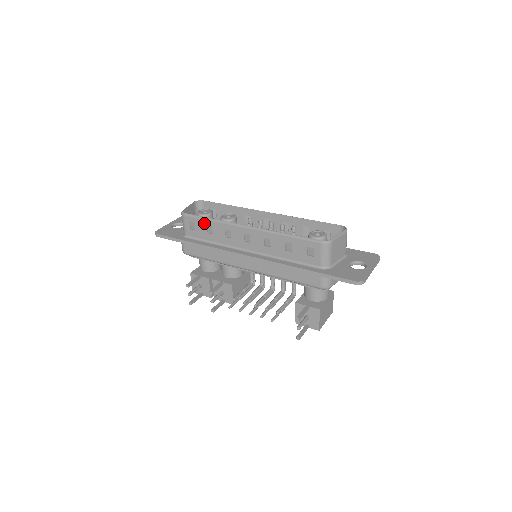
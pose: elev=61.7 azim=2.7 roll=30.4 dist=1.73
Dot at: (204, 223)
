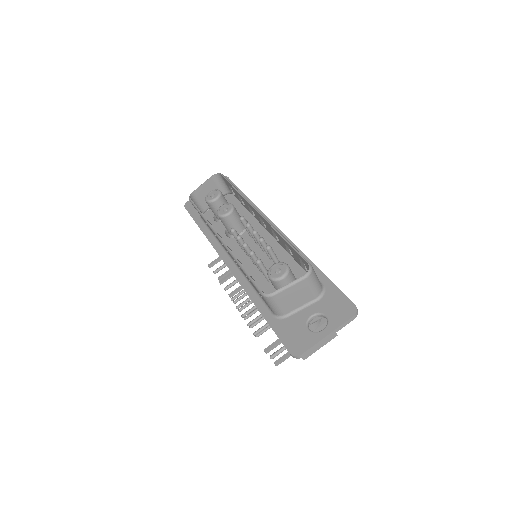
Dot at: (201, 216)
